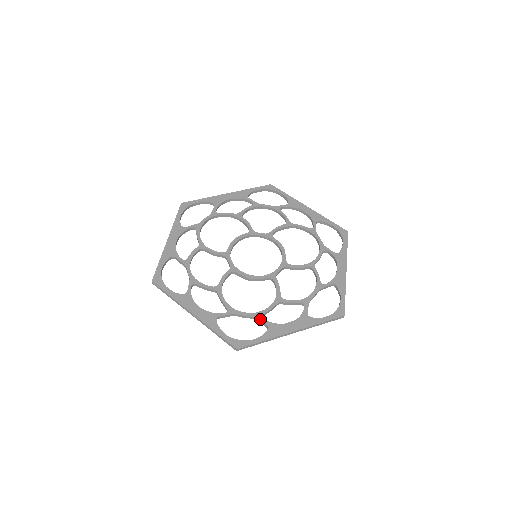
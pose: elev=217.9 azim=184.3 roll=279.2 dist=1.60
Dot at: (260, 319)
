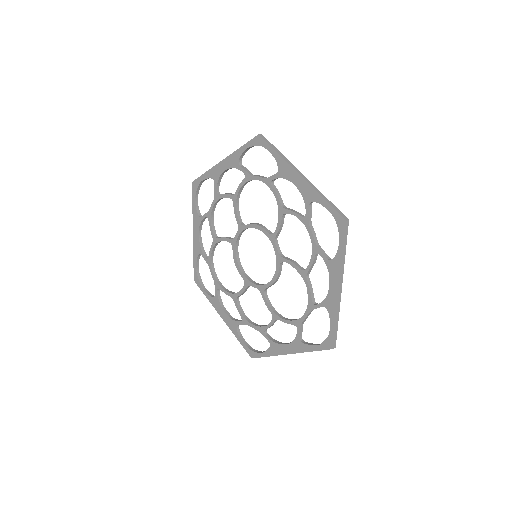
Dot at: (215, 288)
